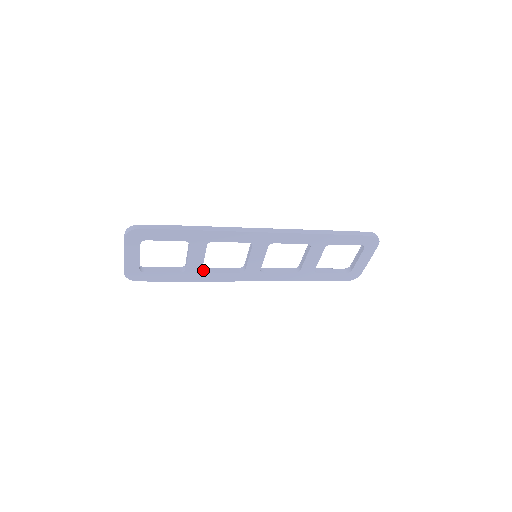
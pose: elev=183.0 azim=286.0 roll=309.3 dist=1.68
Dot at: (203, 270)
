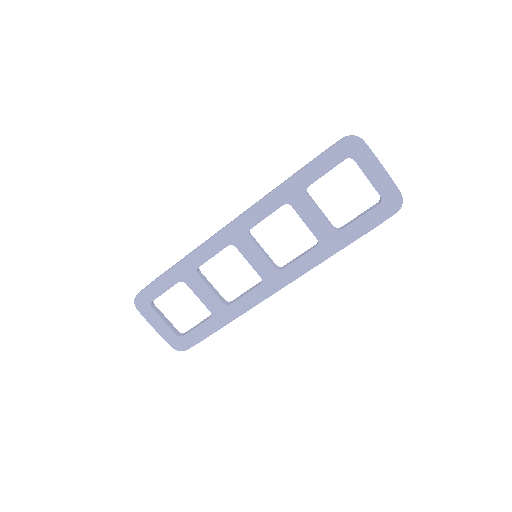
Dot at: (227, 304)
